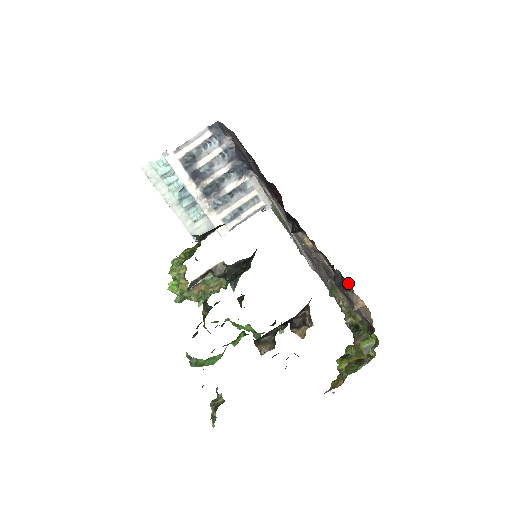
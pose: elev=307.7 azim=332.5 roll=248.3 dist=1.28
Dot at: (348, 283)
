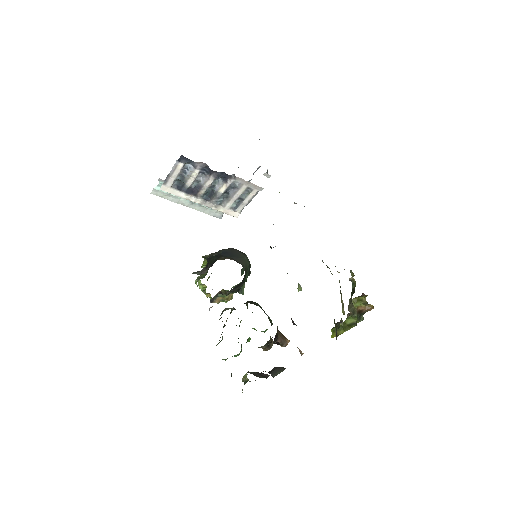
Dot at: occluded
